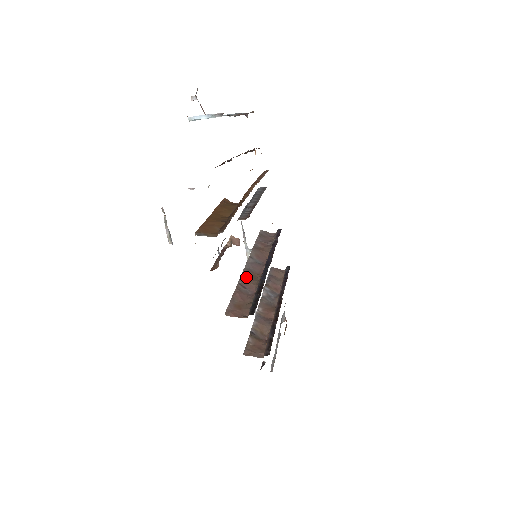
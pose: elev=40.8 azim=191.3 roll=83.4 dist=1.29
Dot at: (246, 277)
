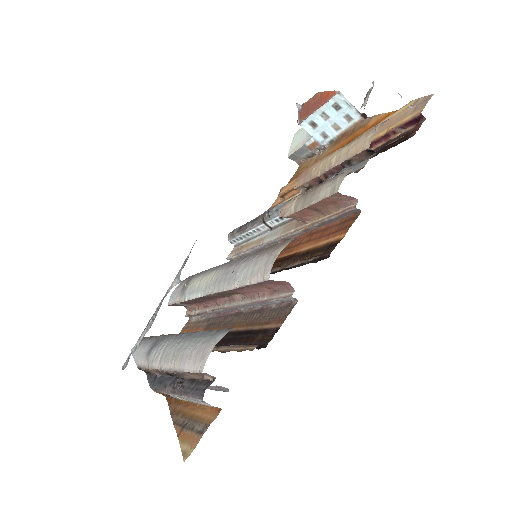
Dot at: occluded
